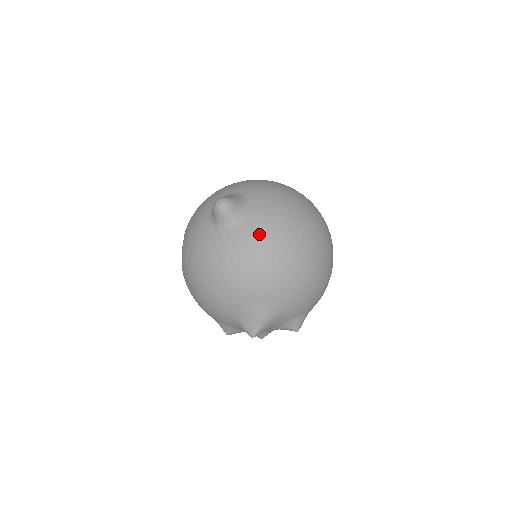
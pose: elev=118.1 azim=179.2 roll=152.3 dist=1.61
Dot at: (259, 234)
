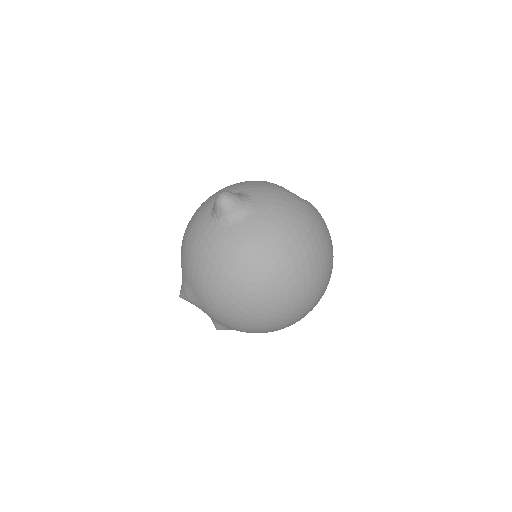
Dot at: (218, 246)
